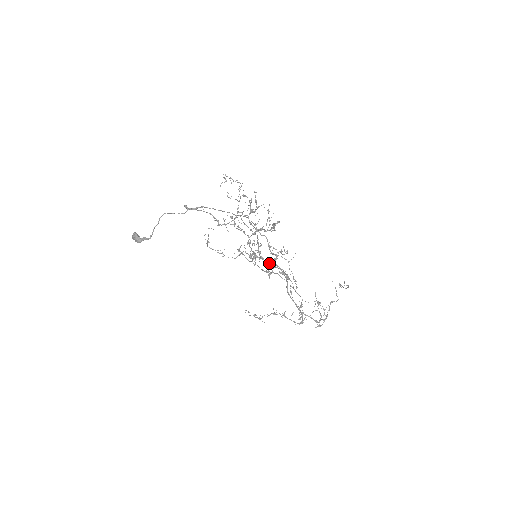
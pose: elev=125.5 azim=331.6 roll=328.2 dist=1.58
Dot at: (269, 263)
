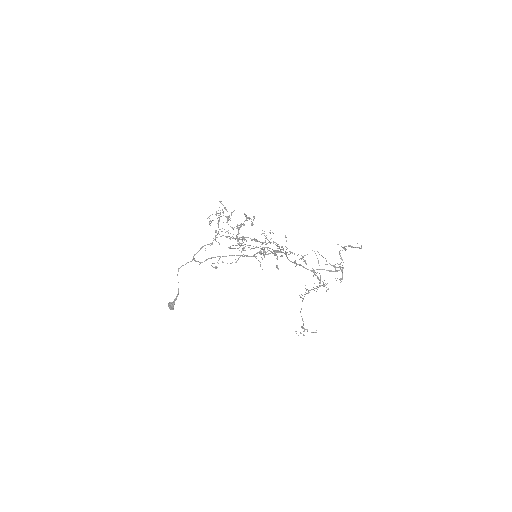
Dot at: (254, 240)
